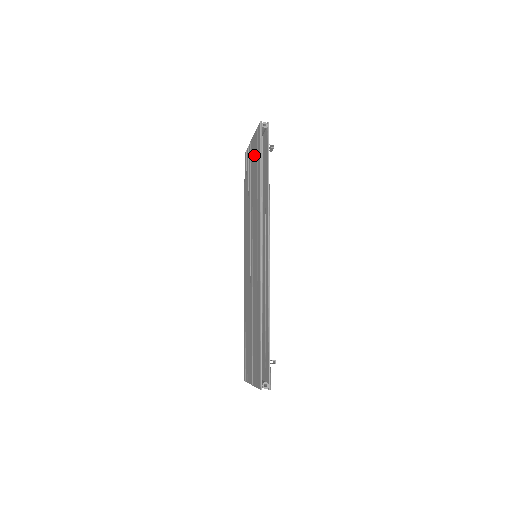
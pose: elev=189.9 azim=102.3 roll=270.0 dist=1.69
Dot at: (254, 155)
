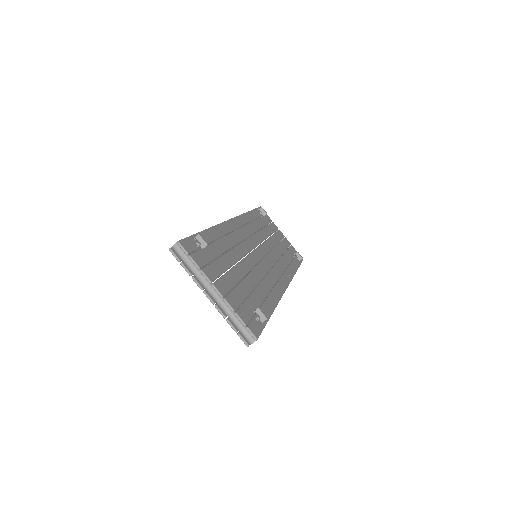
Dot at: occluded
